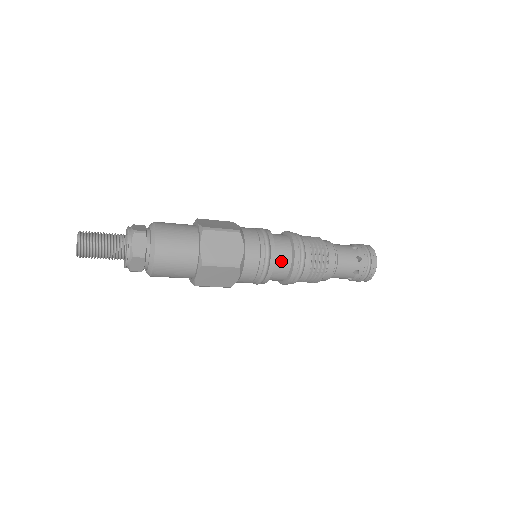
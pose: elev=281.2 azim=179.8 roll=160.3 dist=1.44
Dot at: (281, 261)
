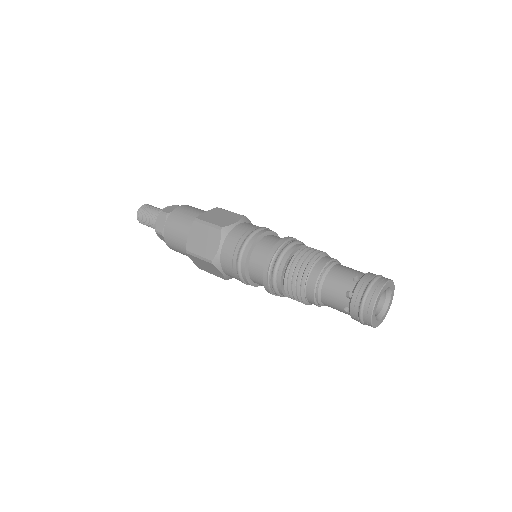
Dot at: (255, 269)
